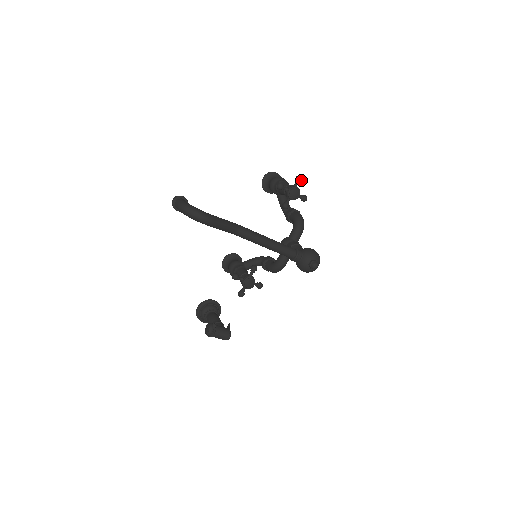
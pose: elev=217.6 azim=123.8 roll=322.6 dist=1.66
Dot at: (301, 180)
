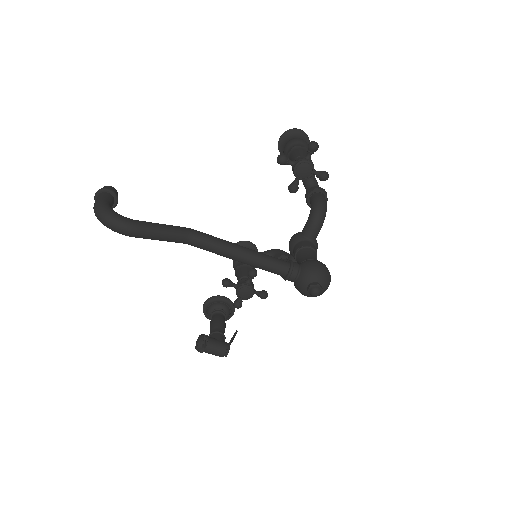
Dot at: (315, 149)
